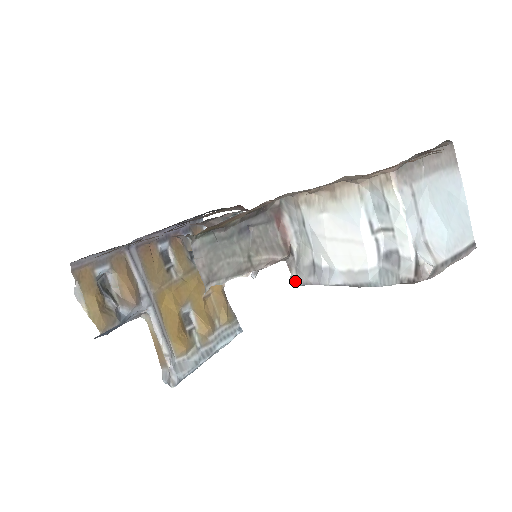
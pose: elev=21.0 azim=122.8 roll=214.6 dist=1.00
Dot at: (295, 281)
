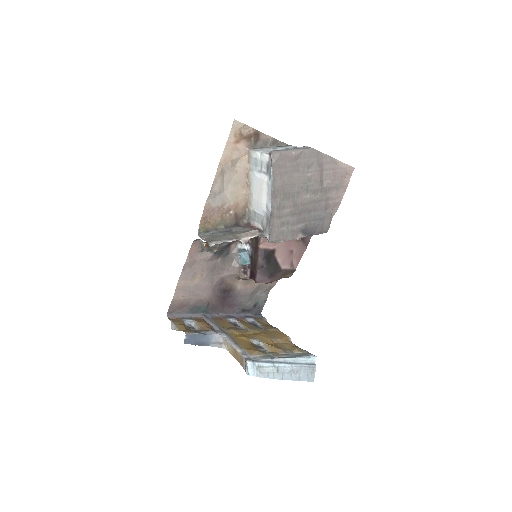
Dot at: (267, 236)
